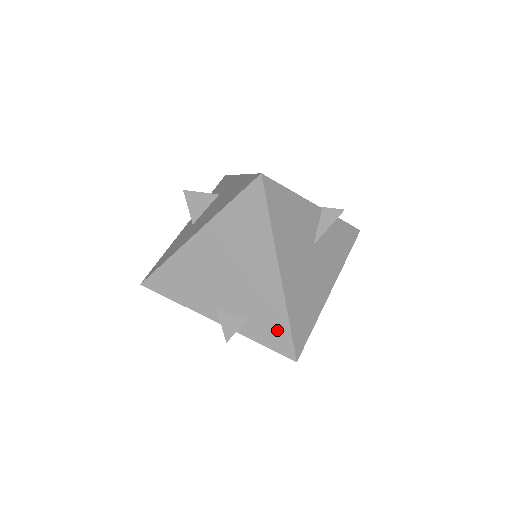
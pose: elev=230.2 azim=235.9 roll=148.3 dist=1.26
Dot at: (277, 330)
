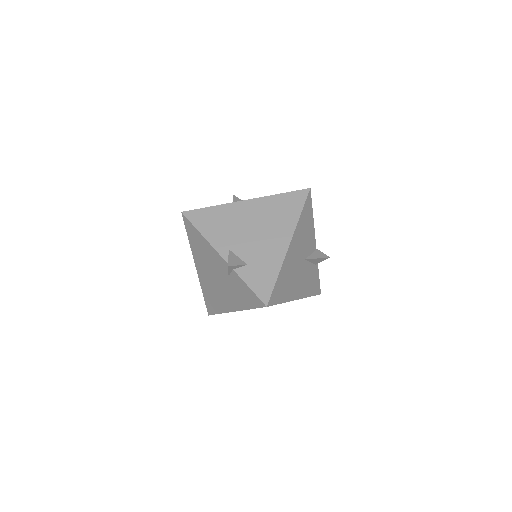
Dot at: (265, 279)
